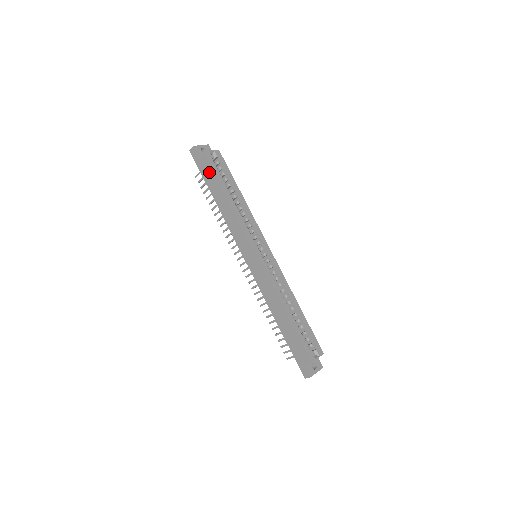
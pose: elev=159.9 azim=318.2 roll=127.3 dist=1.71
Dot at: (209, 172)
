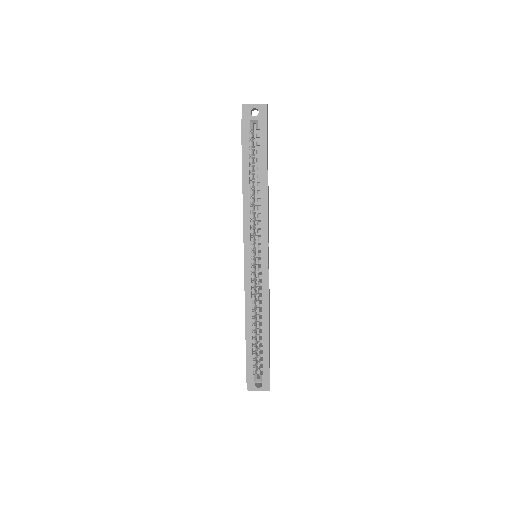
Dot at: occluded
